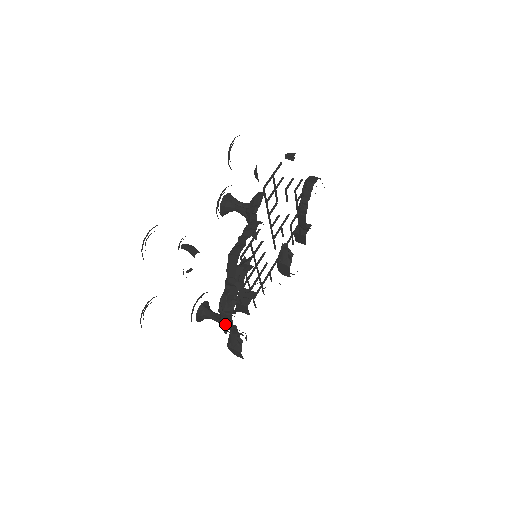
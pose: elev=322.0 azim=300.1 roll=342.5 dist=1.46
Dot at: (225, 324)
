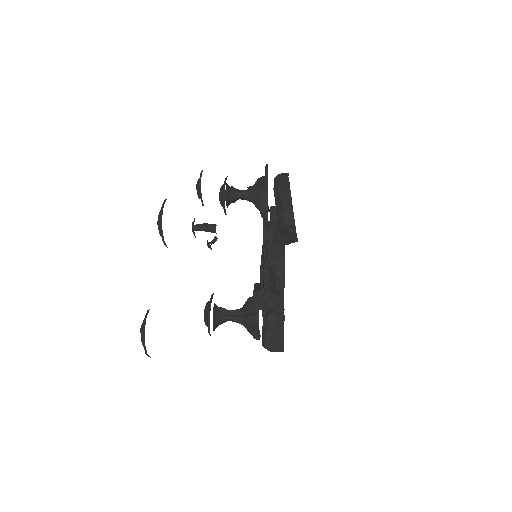
Dot at: (276, 275)
